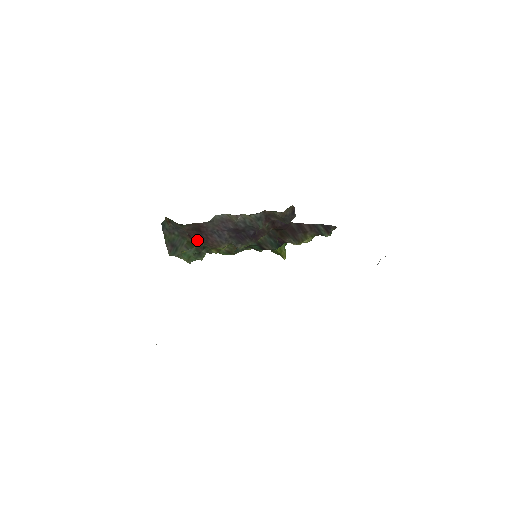
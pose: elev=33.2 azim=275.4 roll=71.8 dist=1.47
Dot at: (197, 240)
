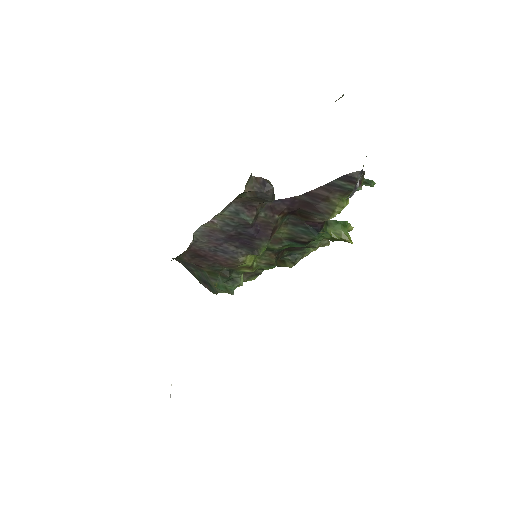
Dot at: (210, 267)
